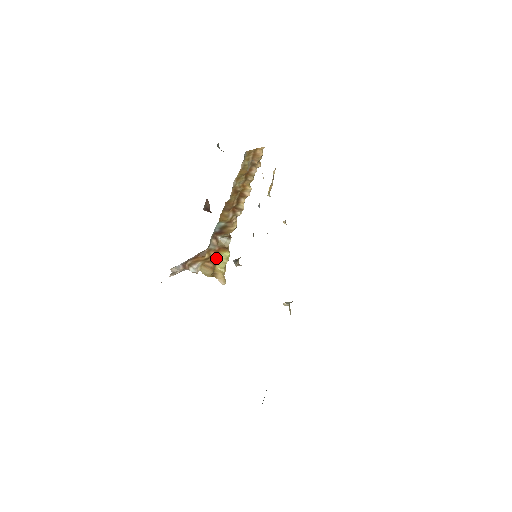
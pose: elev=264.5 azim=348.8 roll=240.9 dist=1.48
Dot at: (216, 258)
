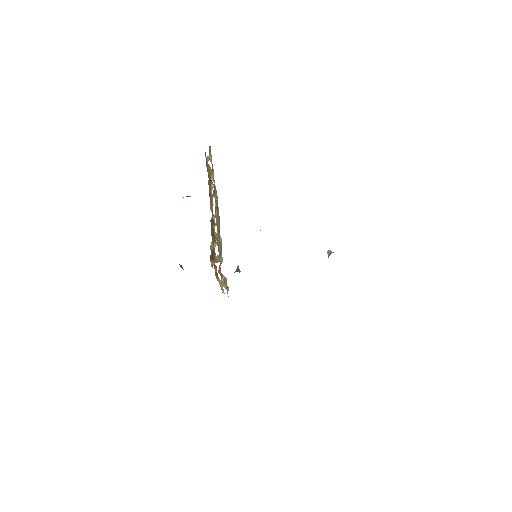
Dot at: (217, 277)
